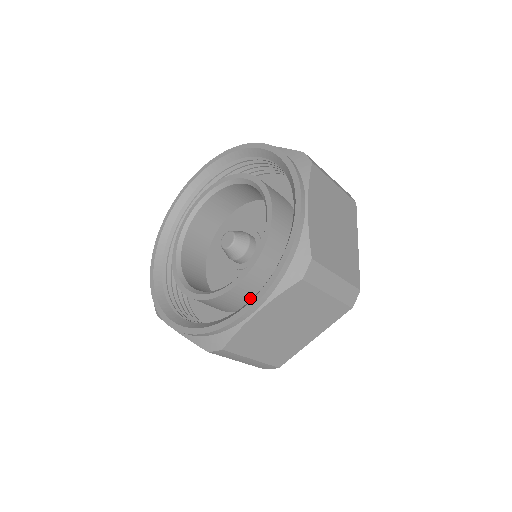
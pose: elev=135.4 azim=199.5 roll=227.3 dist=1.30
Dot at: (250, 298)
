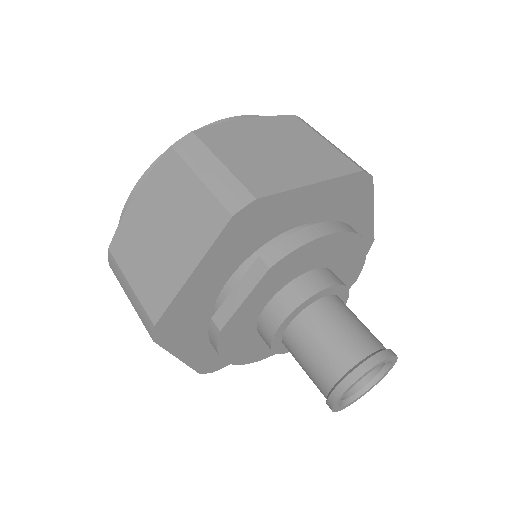
Dot at: occluded
